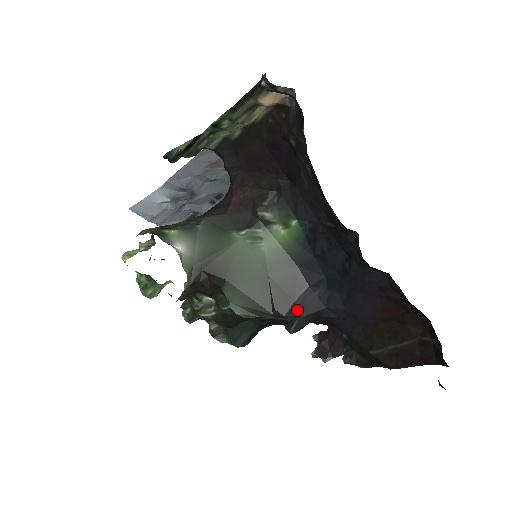
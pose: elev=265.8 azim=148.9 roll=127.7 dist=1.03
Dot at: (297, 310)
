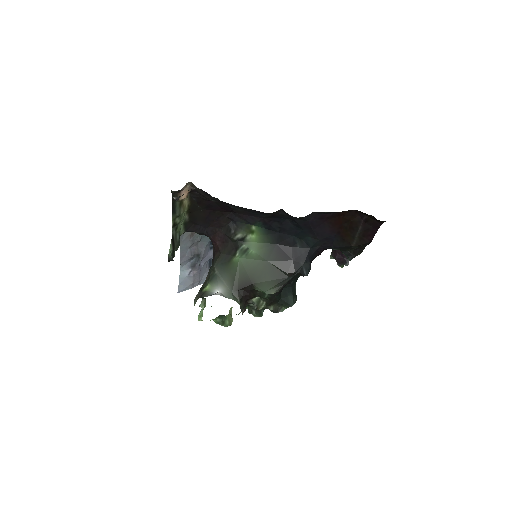
Dot at: (298, 263)
